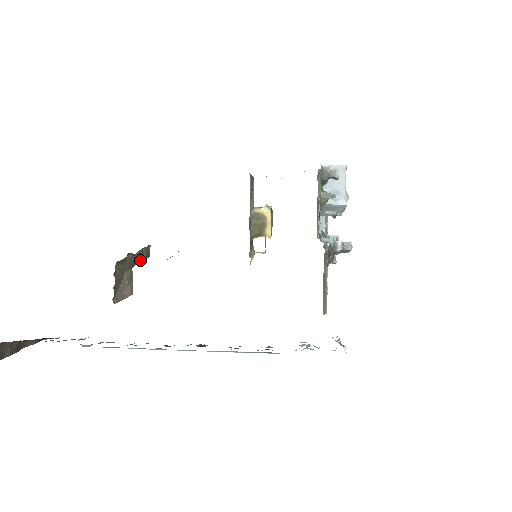
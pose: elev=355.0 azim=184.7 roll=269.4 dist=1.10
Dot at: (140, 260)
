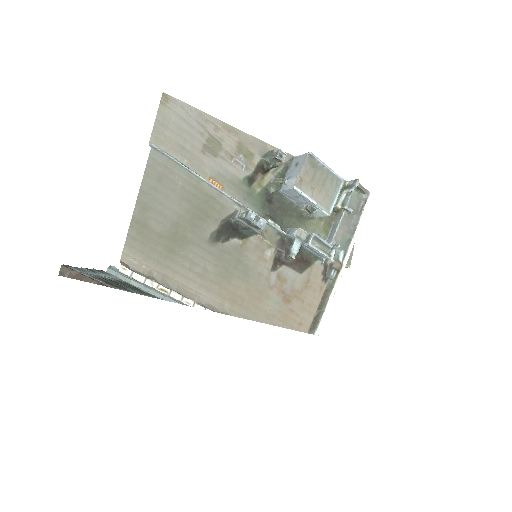
Dot at: occluded
